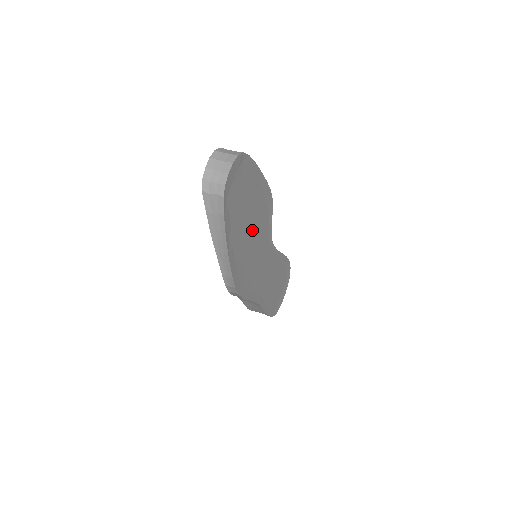
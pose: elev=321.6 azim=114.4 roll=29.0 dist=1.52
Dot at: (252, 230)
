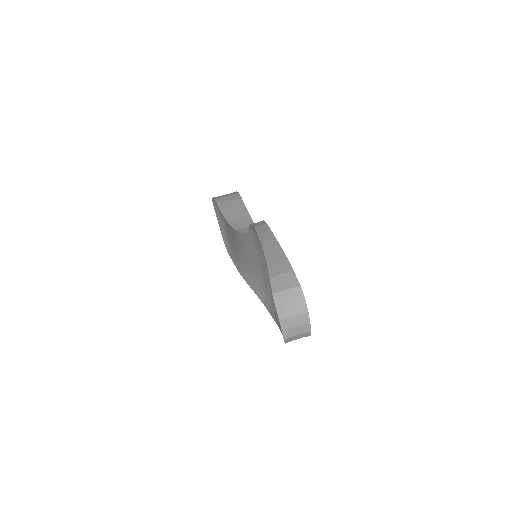
Dot at: occluded
